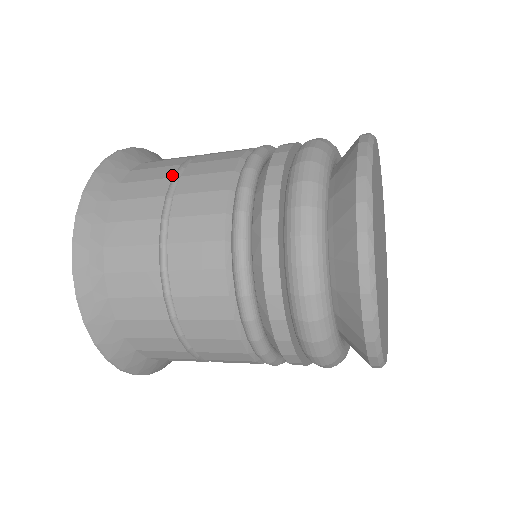
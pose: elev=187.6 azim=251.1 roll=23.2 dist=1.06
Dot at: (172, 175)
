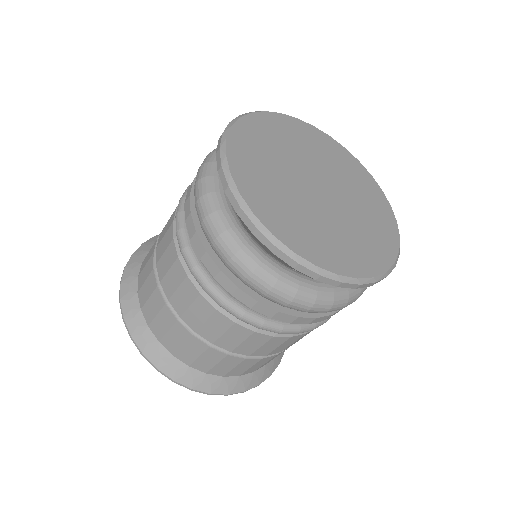
Dot at: (152, 267)
